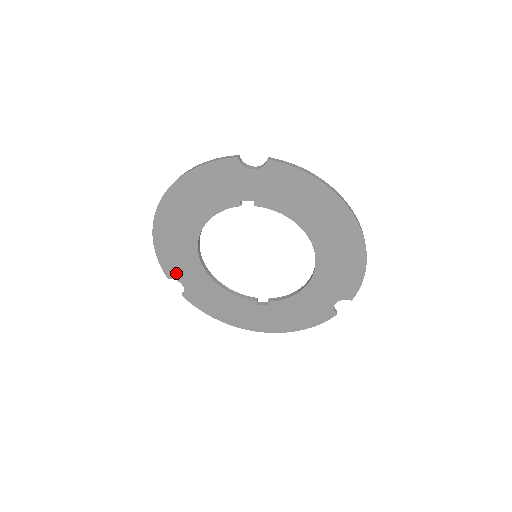
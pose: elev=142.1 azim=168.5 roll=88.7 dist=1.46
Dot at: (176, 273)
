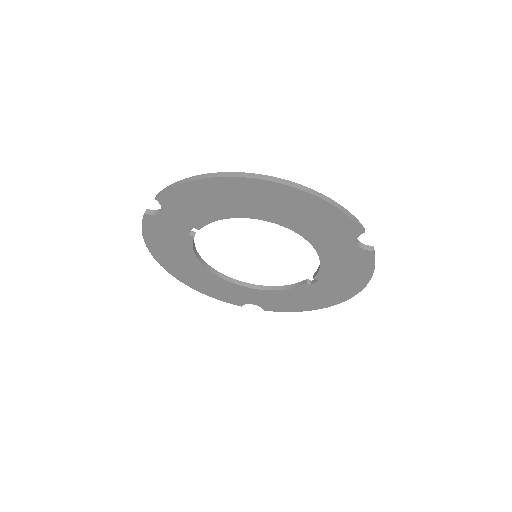
Dot at: (239, 300)
